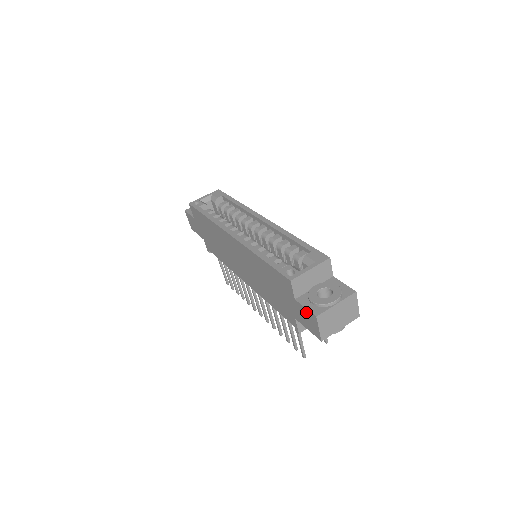
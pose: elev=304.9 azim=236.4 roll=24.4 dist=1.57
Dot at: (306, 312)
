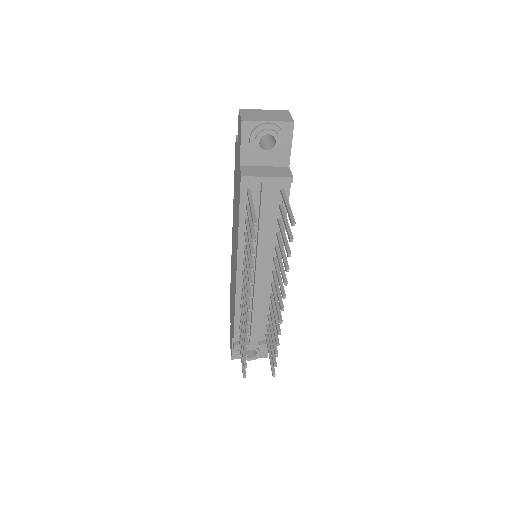
Dot at: (238, 128)
